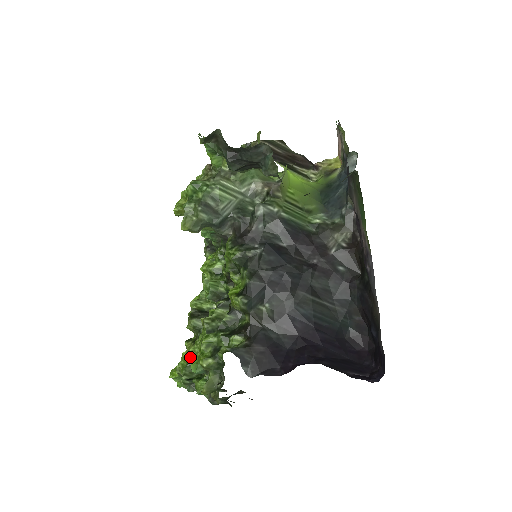
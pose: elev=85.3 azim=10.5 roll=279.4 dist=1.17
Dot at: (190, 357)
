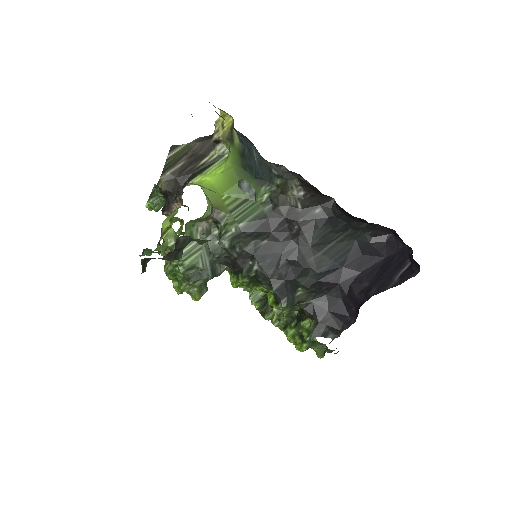
Dot at: occluded
